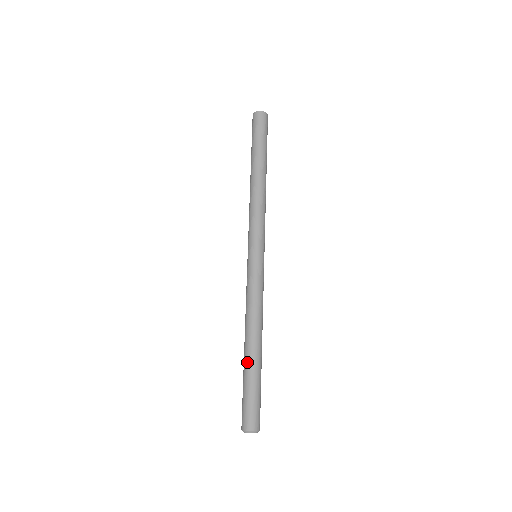
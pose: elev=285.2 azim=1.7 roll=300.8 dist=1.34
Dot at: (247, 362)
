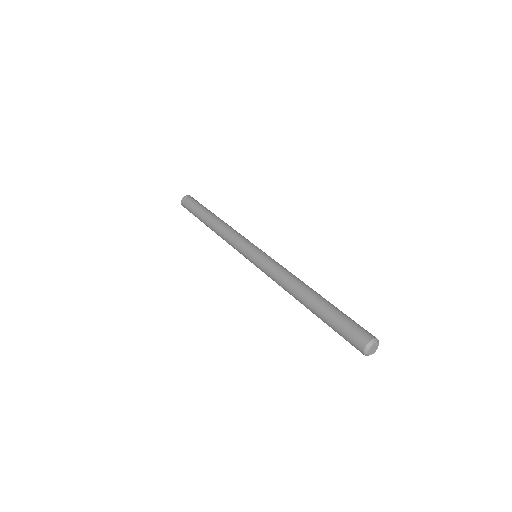
Dot at: (316, 306)
